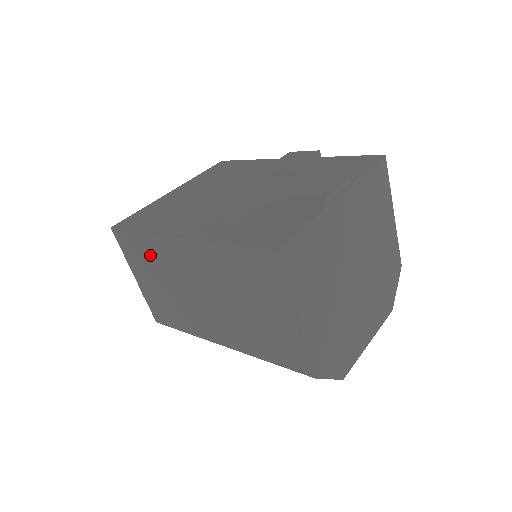
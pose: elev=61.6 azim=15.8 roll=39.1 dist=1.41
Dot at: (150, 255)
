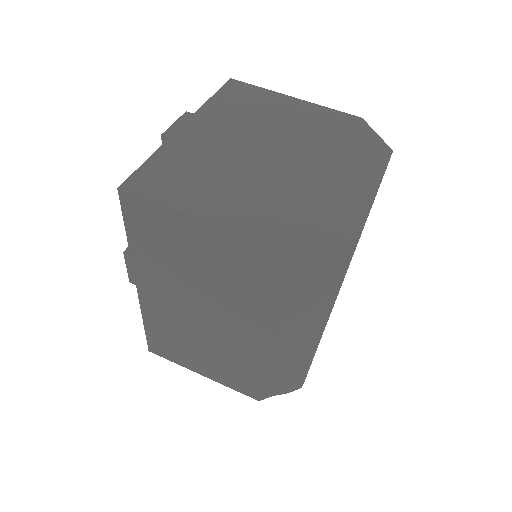
Dot at: (168, 335)
